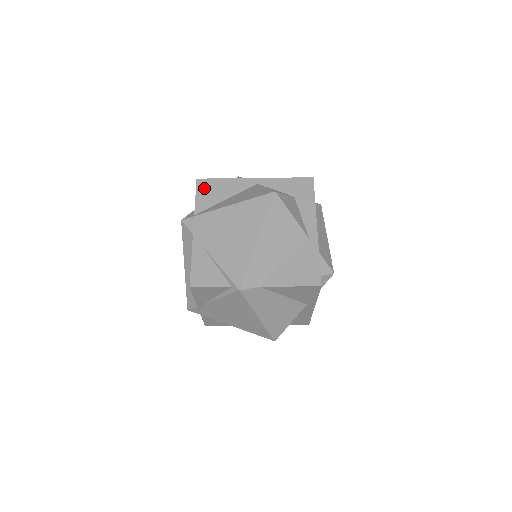
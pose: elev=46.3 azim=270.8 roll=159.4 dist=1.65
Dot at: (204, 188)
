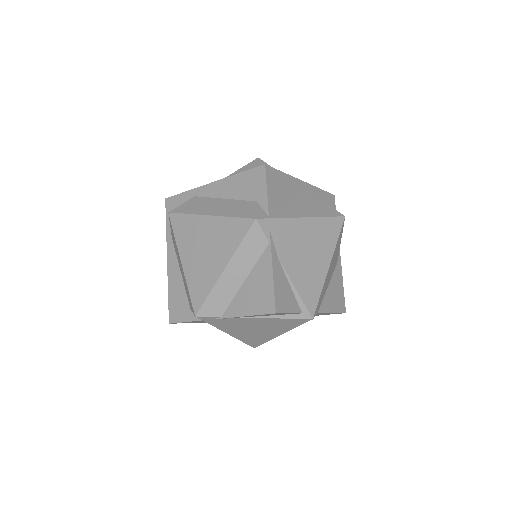
Dot at: (272, 180)
